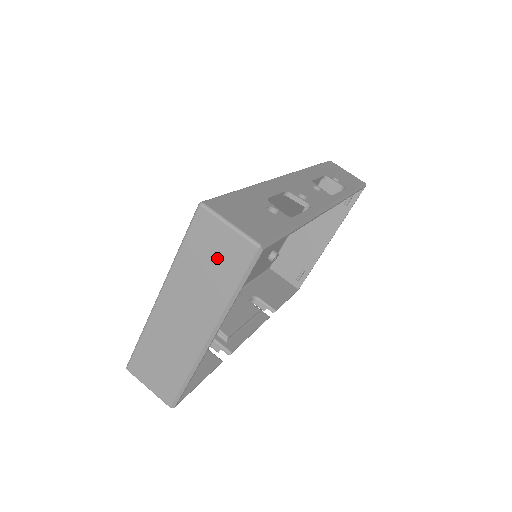
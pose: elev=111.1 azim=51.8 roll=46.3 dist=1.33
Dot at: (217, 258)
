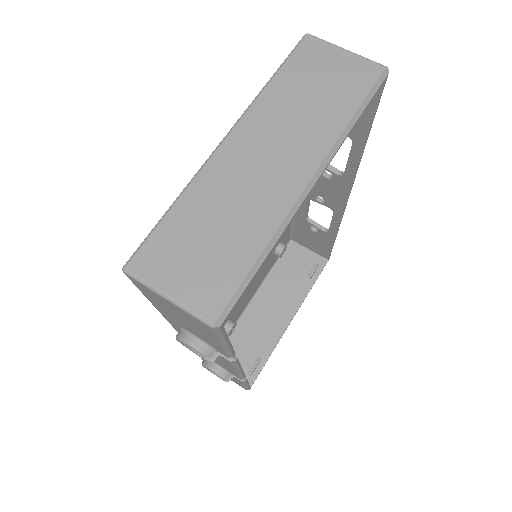
Dot at: (329, 82)
